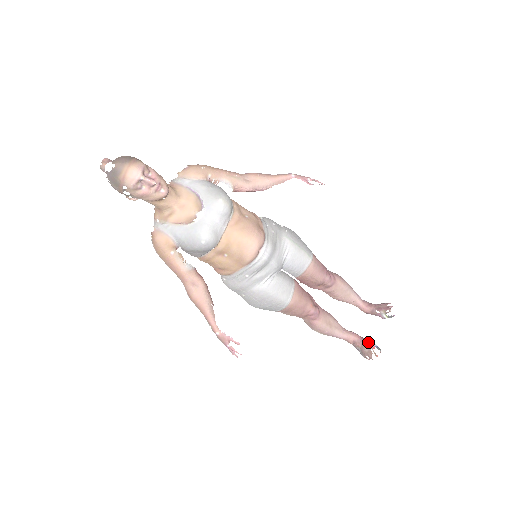
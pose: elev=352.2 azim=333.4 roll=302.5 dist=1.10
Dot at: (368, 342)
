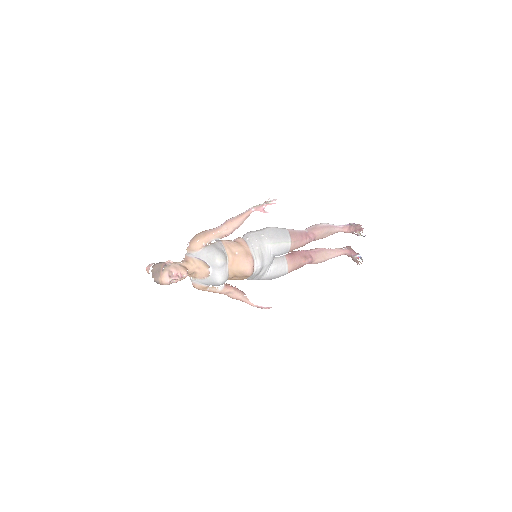
Dot at: (354, 255)
